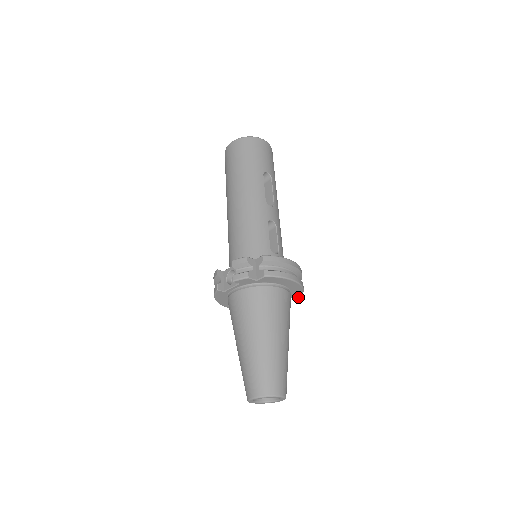
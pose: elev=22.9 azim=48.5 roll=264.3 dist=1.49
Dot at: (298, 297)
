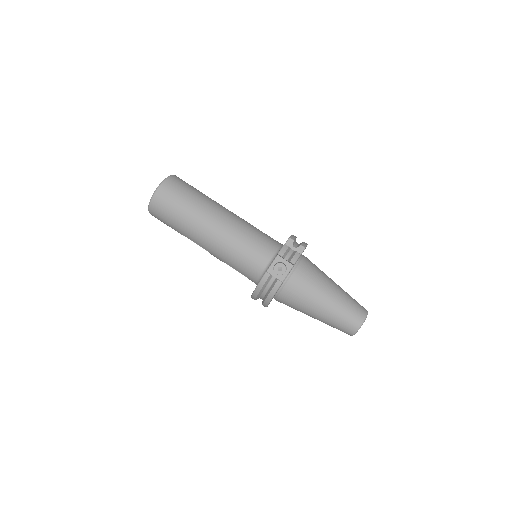
Dot at: occluded
